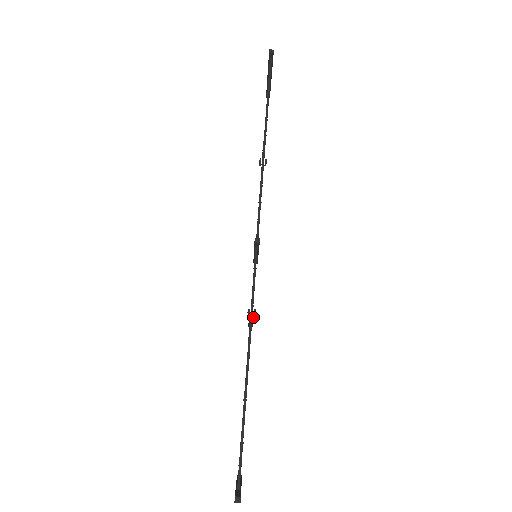
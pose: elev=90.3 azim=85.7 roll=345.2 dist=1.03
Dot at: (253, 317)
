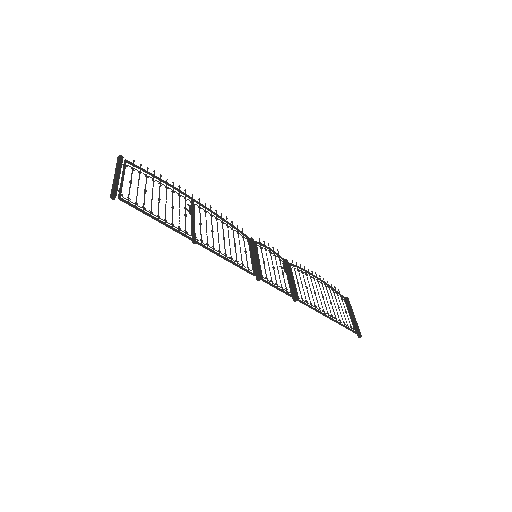
Dot at: occluded
